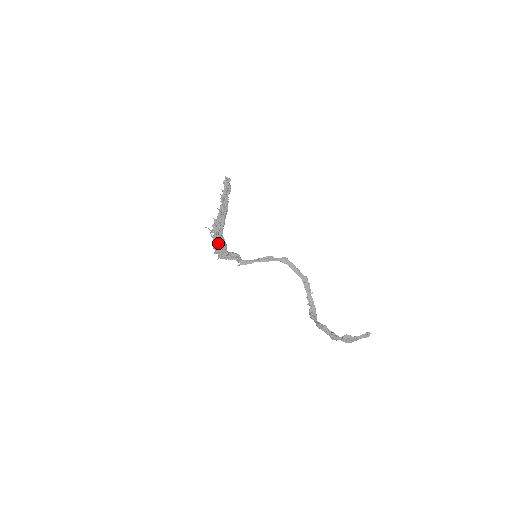
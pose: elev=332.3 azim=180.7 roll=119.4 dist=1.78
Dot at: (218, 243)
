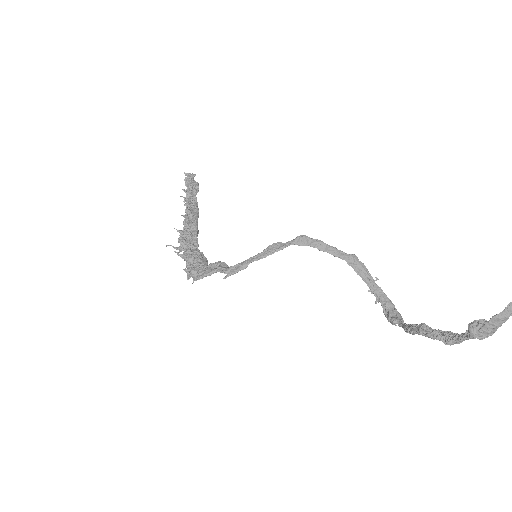
Dot at: (191, 261)
